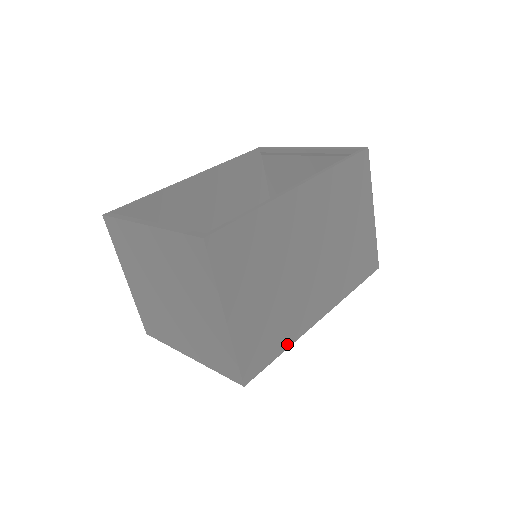
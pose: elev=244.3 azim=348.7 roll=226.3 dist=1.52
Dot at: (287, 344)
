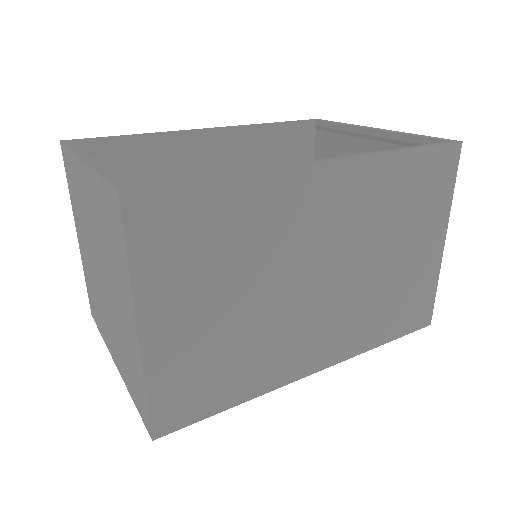
Dot at: (246, 395)
